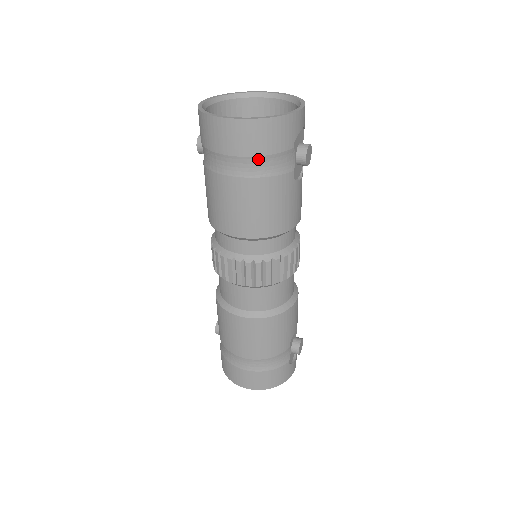
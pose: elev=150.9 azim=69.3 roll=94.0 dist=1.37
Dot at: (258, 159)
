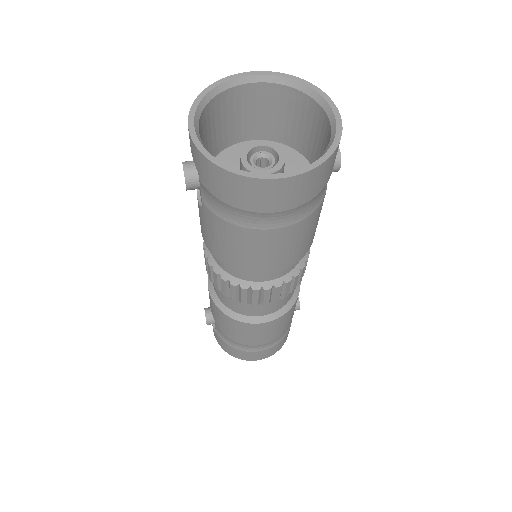
Dot at: (308, 203)
